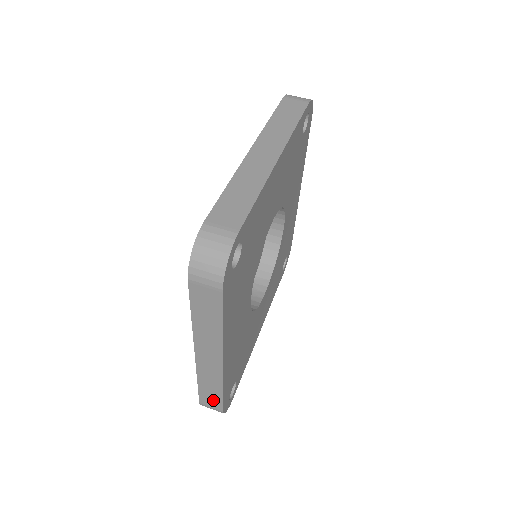
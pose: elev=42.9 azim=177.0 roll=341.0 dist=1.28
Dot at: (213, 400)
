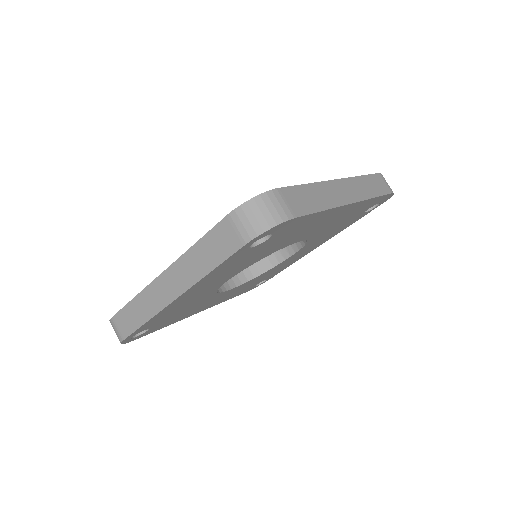
Dot at: occluded
